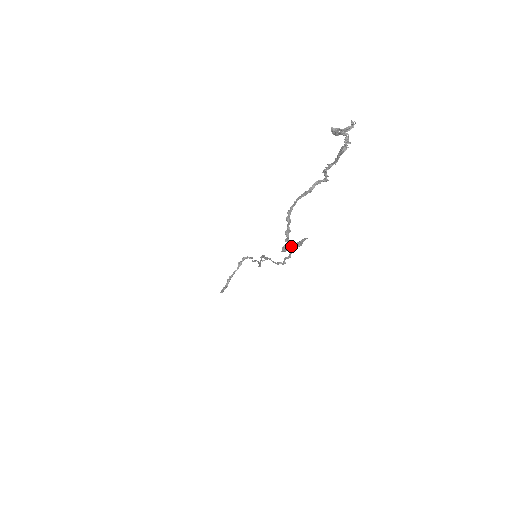
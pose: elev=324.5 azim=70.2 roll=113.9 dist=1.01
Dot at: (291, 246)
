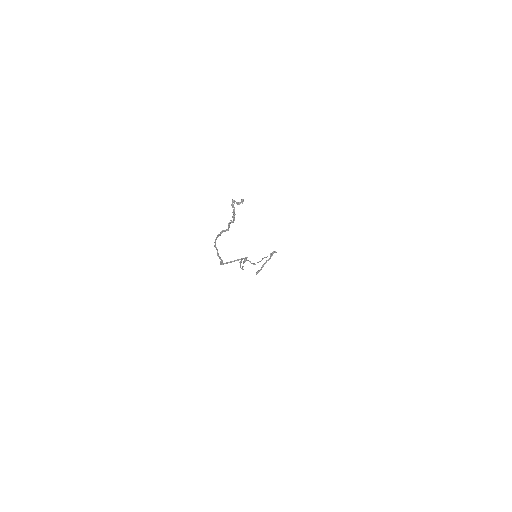
Dot at: (231, 261)
